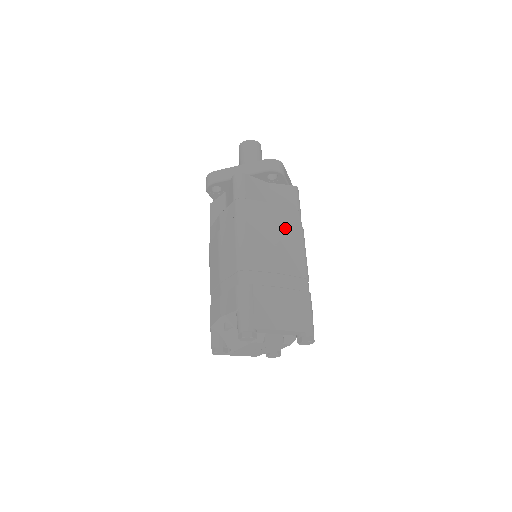
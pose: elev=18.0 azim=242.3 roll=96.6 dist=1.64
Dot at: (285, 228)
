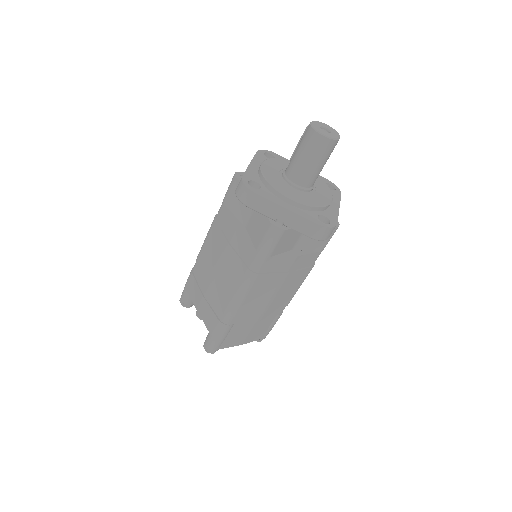
Dot at: (294, 276)
